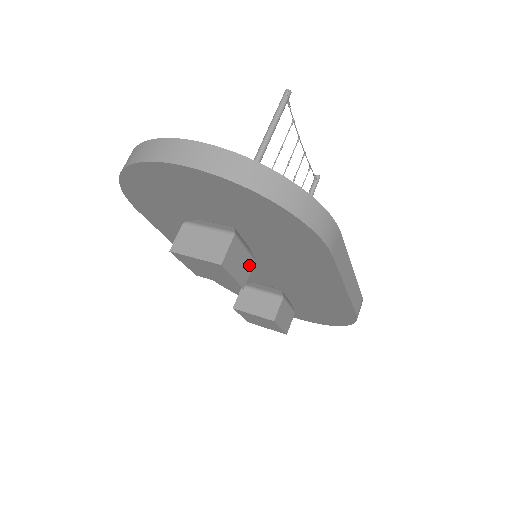
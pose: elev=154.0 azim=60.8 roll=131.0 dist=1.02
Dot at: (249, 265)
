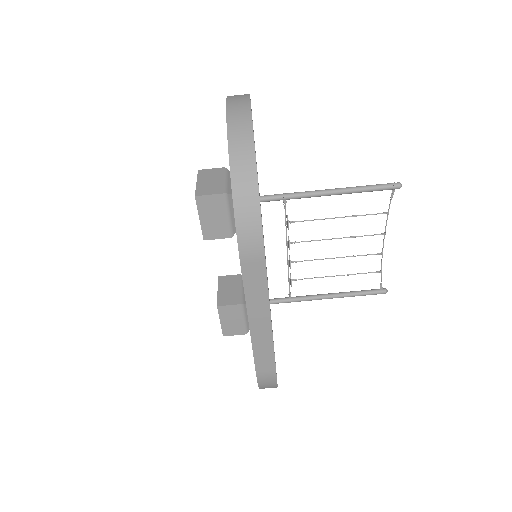
Dot at: (223, 232)
